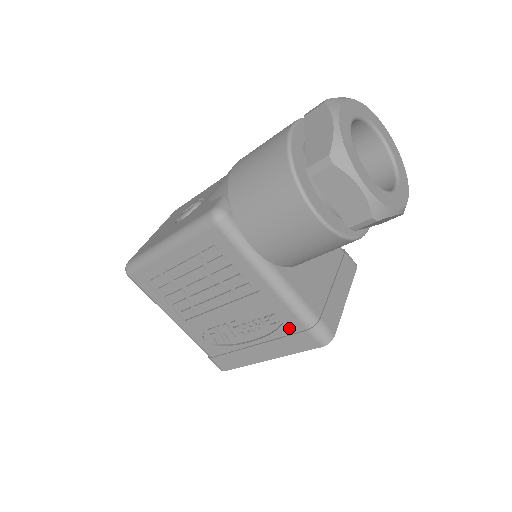
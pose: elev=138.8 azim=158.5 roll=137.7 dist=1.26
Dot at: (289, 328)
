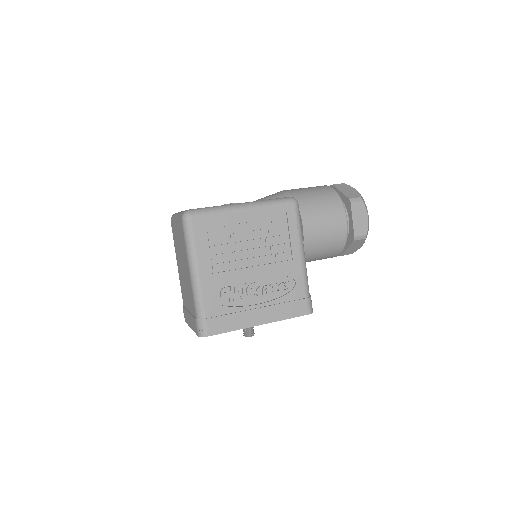
Dot at: (294, 295)
